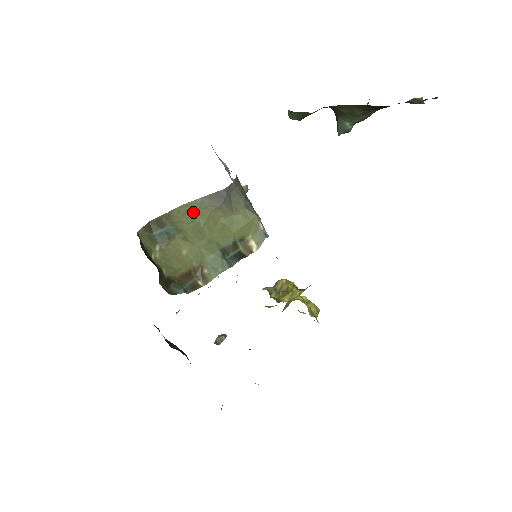
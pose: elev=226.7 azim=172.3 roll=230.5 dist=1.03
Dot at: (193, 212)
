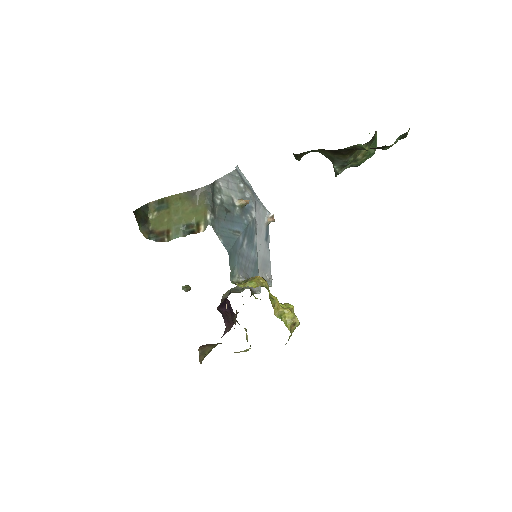
Dot at: (179, 200)
